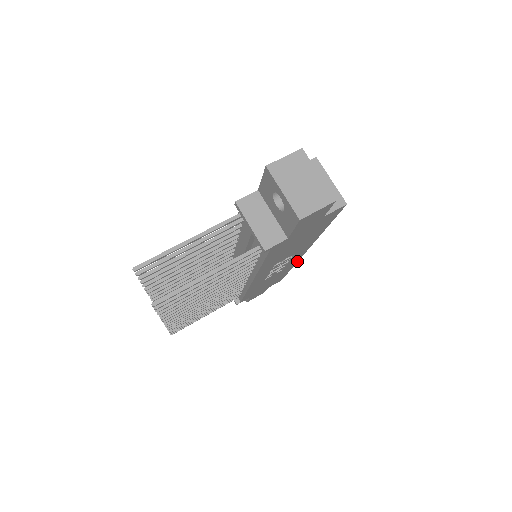
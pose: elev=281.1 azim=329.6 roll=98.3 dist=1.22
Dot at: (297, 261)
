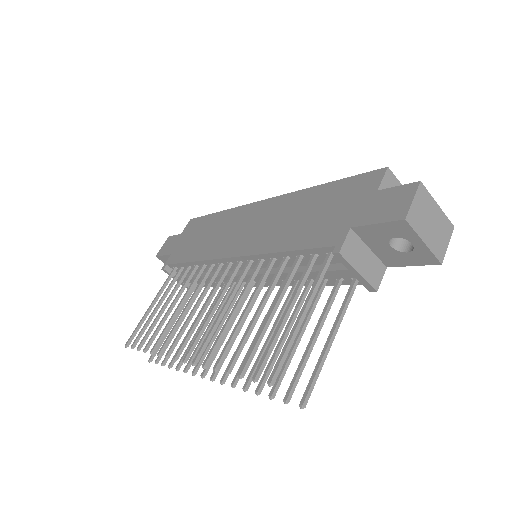
Dot at: occluded
